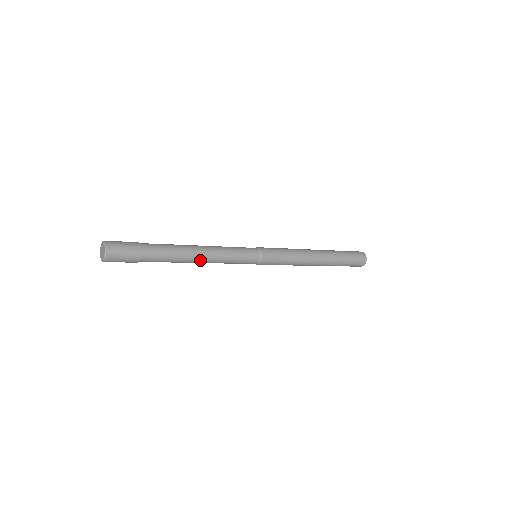
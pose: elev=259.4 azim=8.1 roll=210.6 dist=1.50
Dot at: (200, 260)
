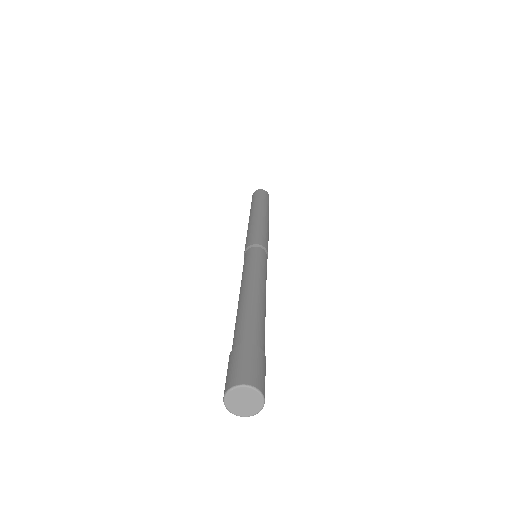
Dot at: occluded
